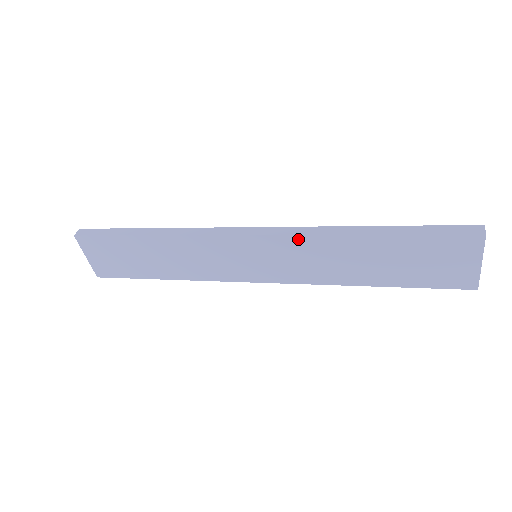
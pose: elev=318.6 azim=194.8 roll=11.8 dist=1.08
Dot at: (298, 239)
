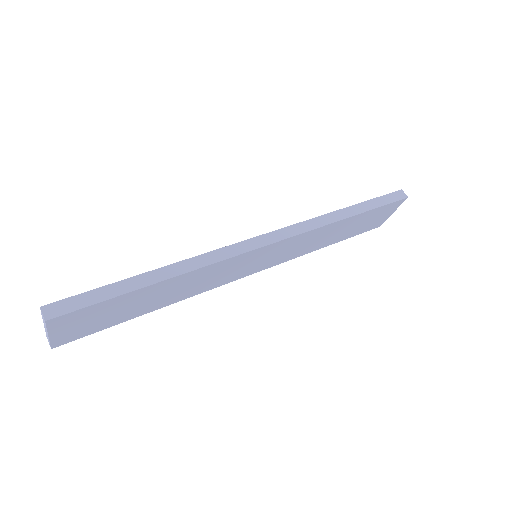
Dot at: (305, 234)
